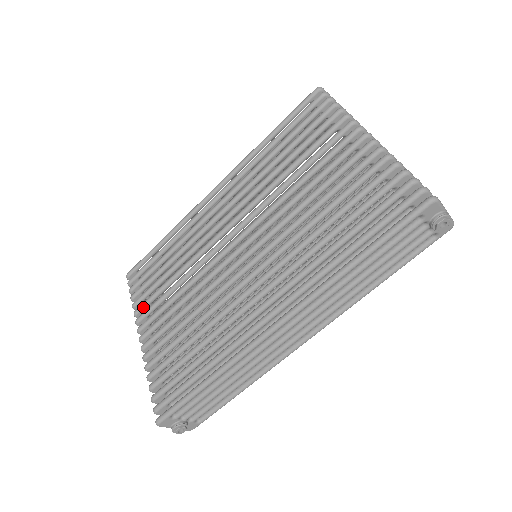
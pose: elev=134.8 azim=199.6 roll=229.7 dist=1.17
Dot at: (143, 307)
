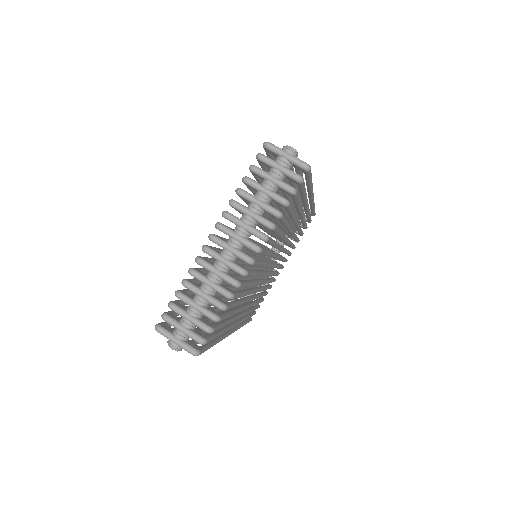
Dot at: occluded
